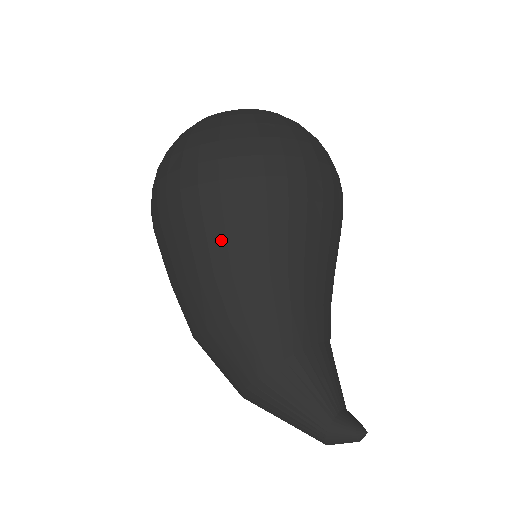
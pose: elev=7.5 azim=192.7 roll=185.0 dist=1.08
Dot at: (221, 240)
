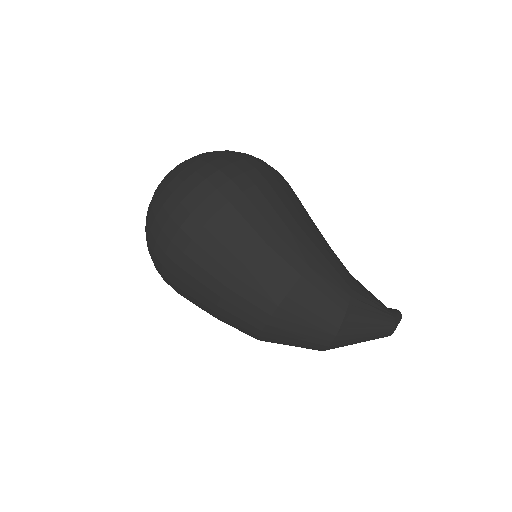
Dot at: (288, 200)
